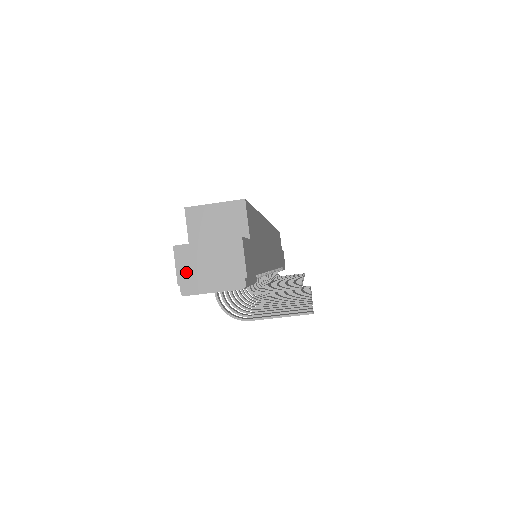
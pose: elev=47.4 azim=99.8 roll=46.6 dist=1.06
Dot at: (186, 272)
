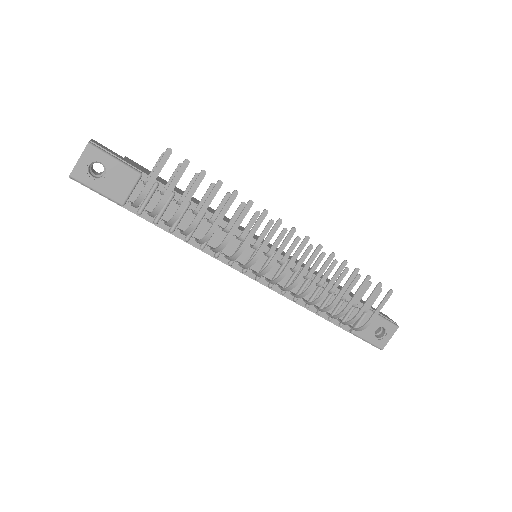
Dot at: occluded
